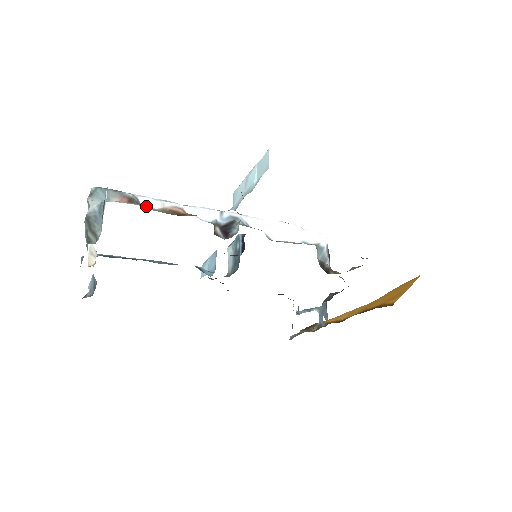
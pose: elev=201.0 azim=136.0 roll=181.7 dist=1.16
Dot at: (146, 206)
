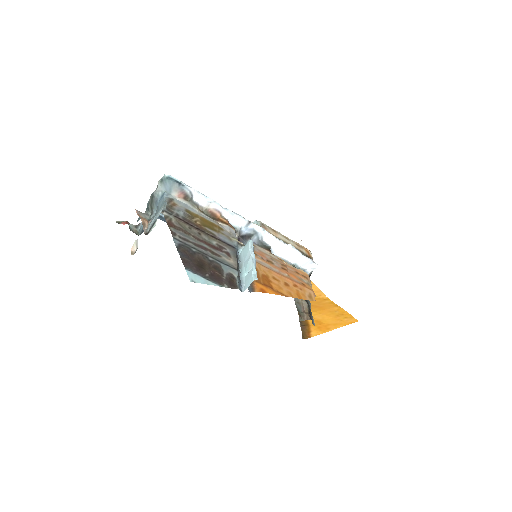
Dot at: (196, 201)
